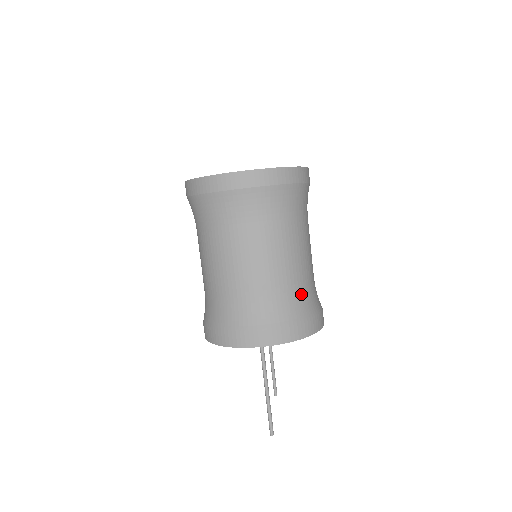
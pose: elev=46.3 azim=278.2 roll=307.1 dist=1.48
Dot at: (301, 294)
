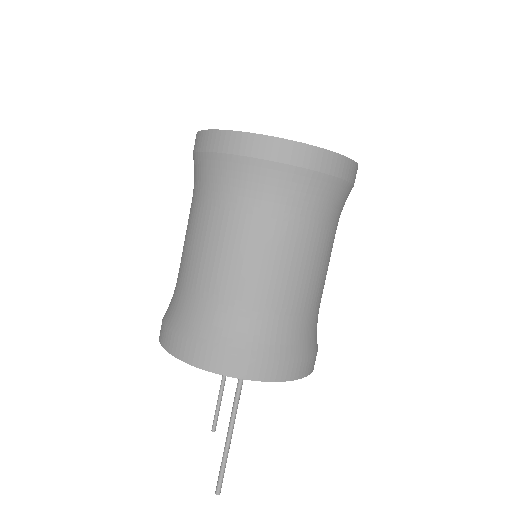
Dot at: (310, 322)
